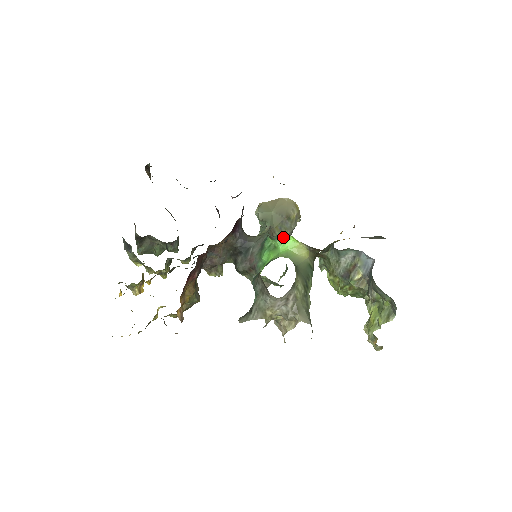
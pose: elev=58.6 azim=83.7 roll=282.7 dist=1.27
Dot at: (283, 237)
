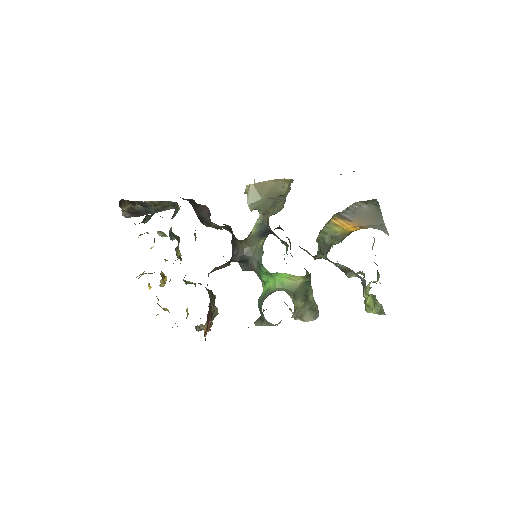
Dot at: (277, 272)
